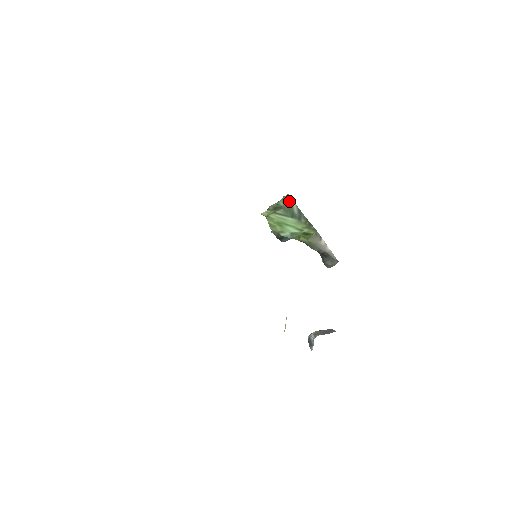
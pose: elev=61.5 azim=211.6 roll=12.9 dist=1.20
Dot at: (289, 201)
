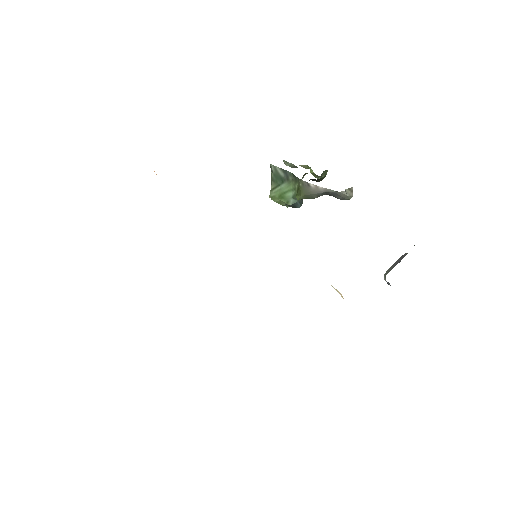
Dot at: (272, 170)
